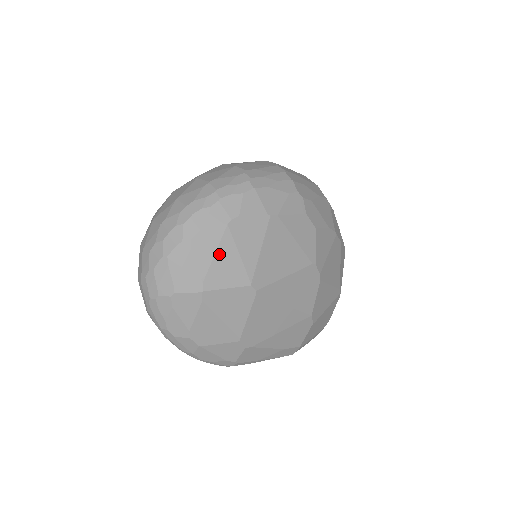
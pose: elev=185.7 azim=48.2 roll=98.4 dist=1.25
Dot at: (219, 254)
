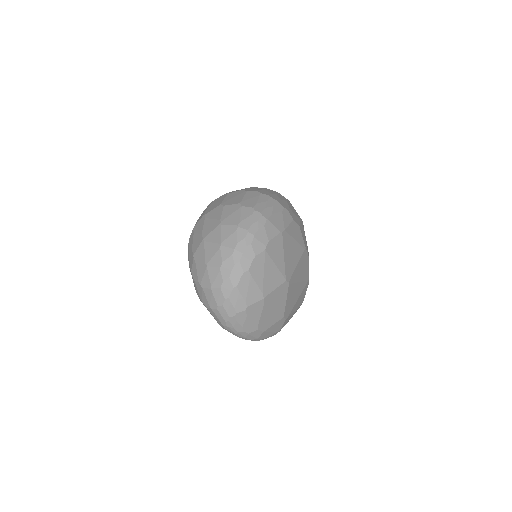
Dot at: (266, 271)
